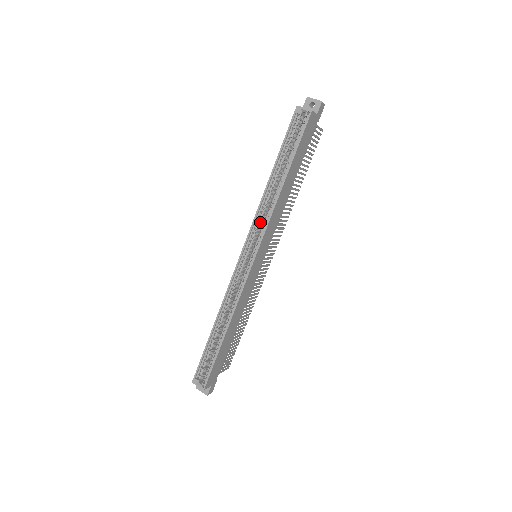
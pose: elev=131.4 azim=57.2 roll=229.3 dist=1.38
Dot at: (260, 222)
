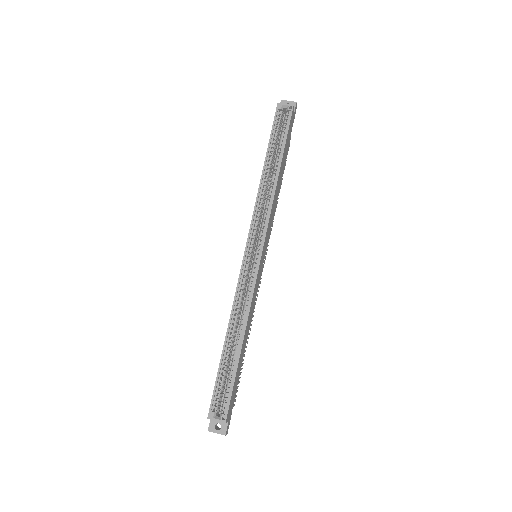
Dot at: (260, 214)
